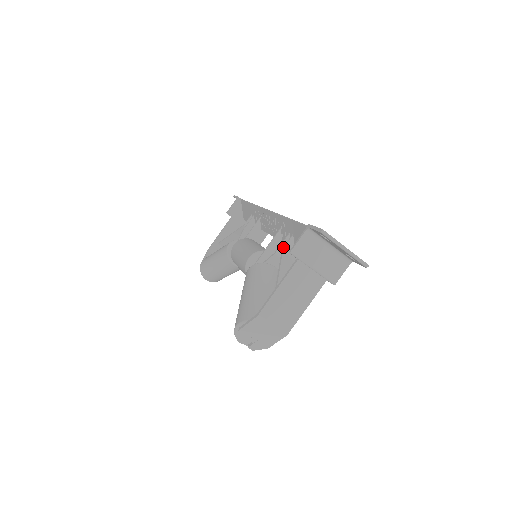
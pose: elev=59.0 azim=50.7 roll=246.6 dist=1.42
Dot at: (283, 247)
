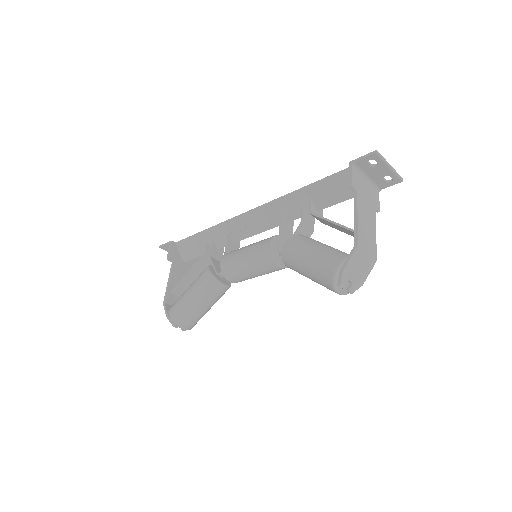
Dot at: (309, 211)
